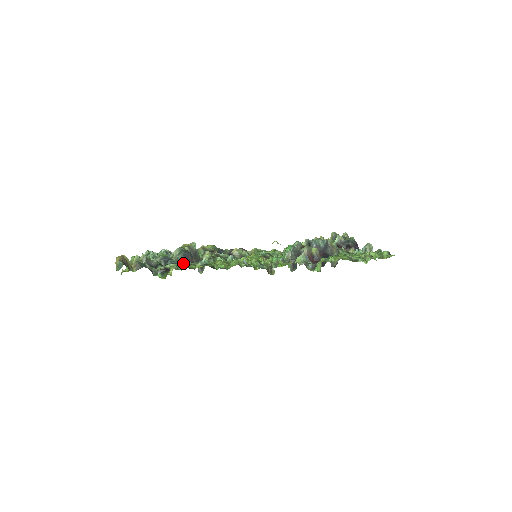
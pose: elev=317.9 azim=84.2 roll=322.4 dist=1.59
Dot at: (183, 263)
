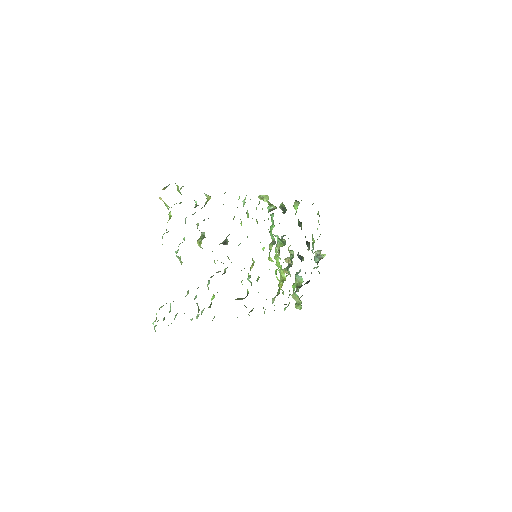
Dot at: occluded
